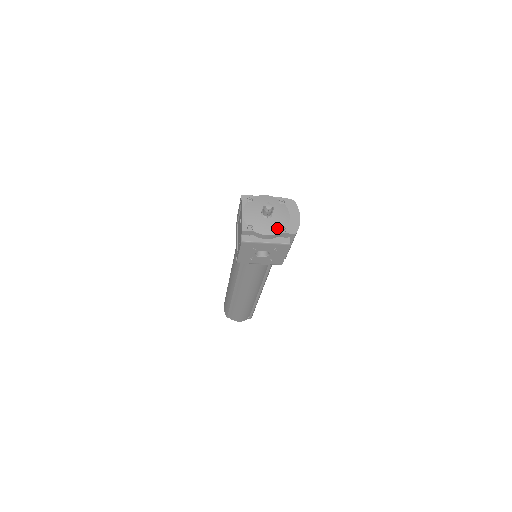
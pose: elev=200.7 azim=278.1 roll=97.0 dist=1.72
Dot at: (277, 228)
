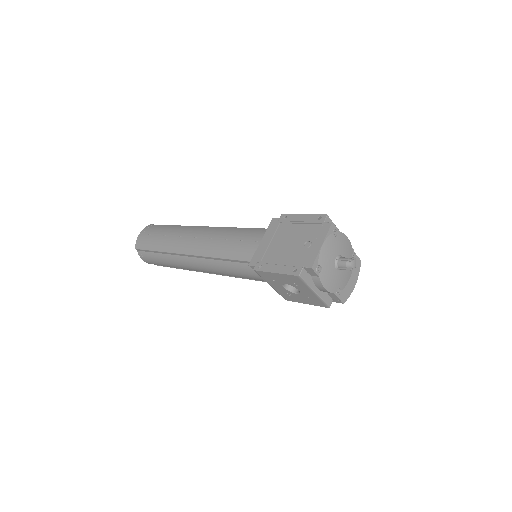
Dot at: (336, 286)
